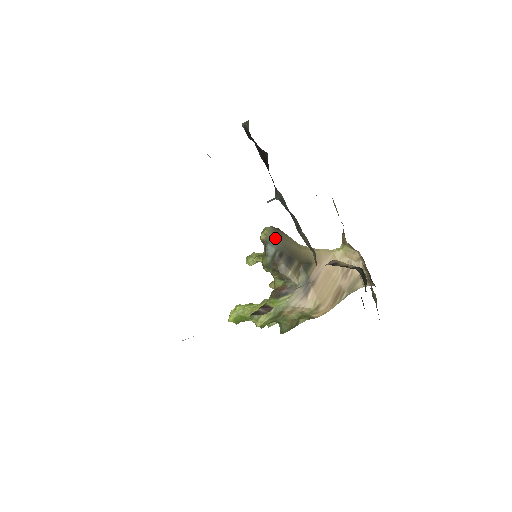
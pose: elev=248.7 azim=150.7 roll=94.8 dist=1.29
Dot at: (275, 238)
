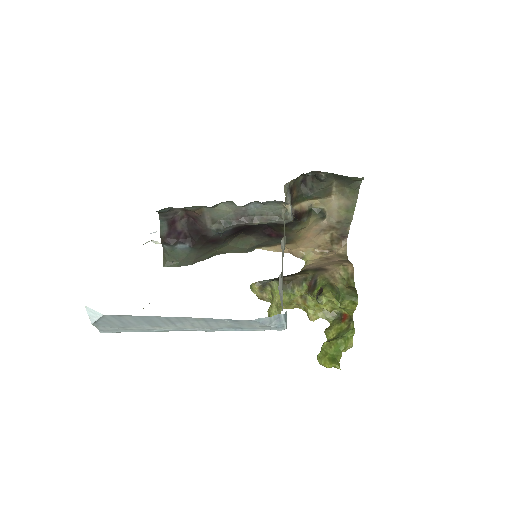
Dot at: occluded
